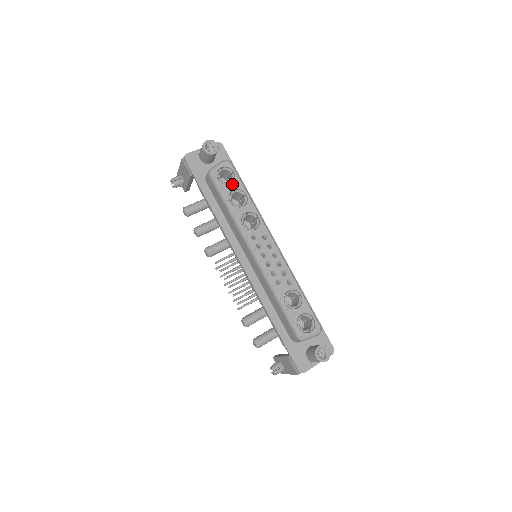
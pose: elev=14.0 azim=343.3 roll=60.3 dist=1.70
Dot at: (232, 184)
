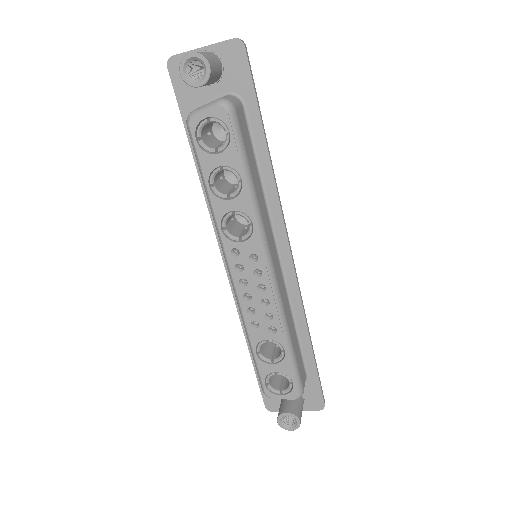
Dot at: (220, 154)
